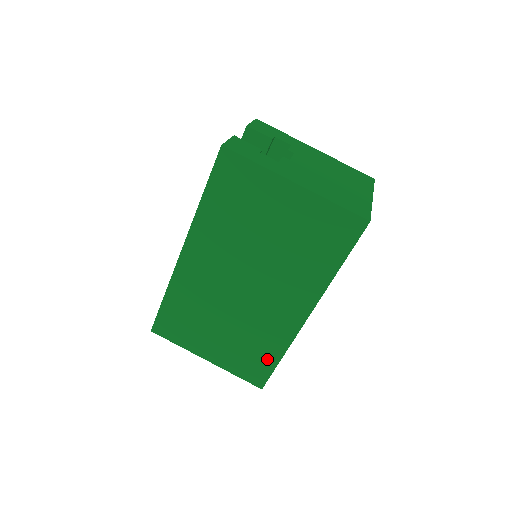
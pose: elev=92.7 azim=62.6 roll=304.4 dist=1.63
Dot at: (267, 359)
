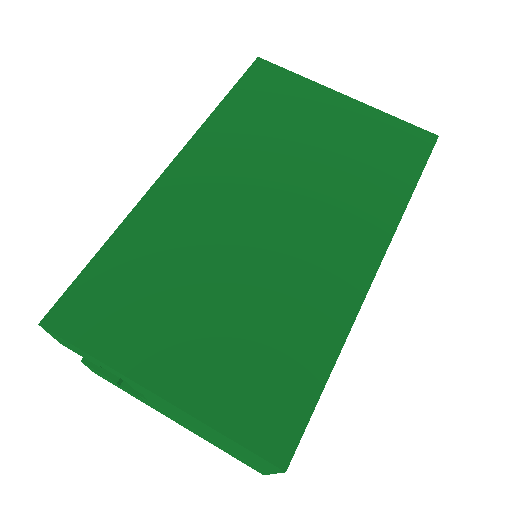
Dot at: (302, 373)
